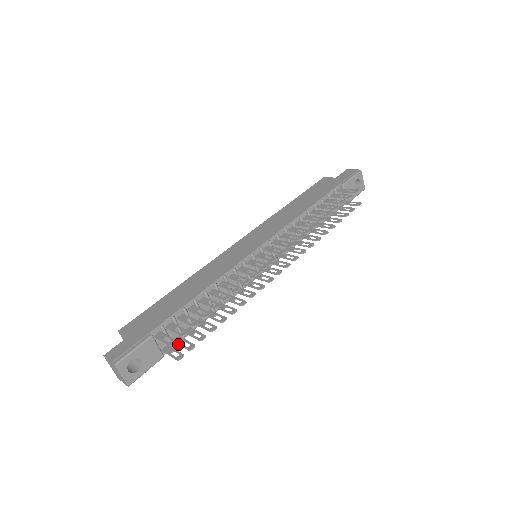
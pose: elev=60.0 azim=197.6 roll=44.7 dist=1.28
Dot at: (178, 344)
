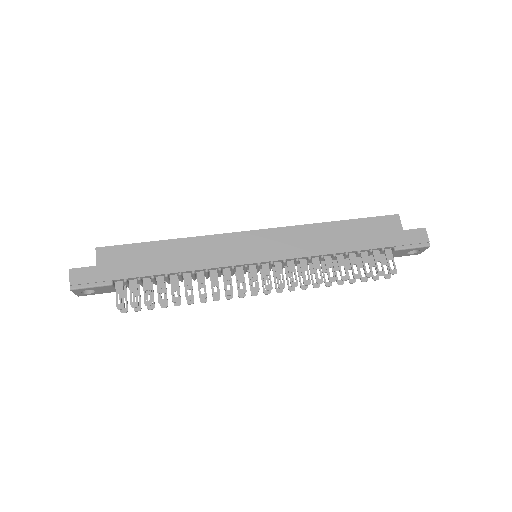
Dot at: (133, 294)
